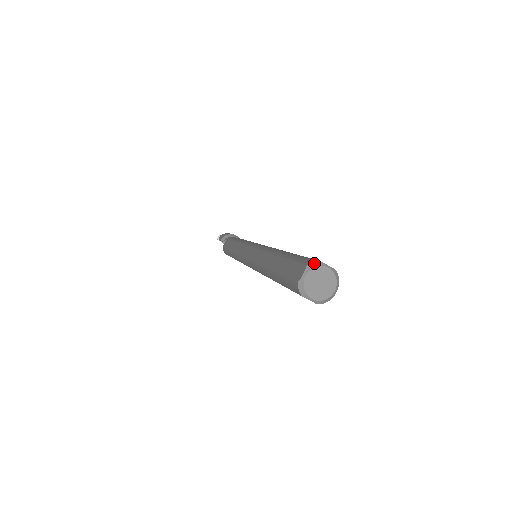
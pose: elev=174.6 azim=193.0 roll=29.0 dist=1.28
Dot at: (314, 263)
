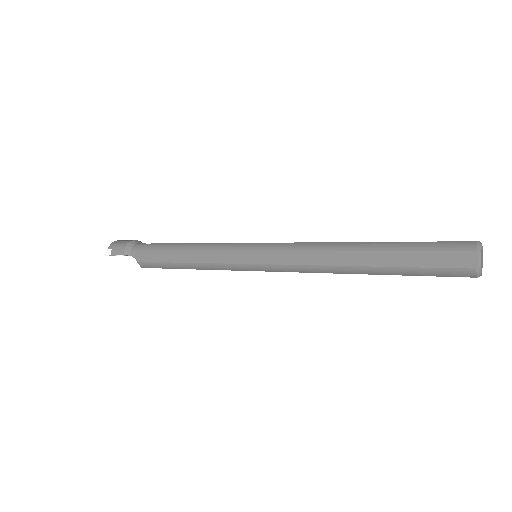
Dot at: (478, 246)
